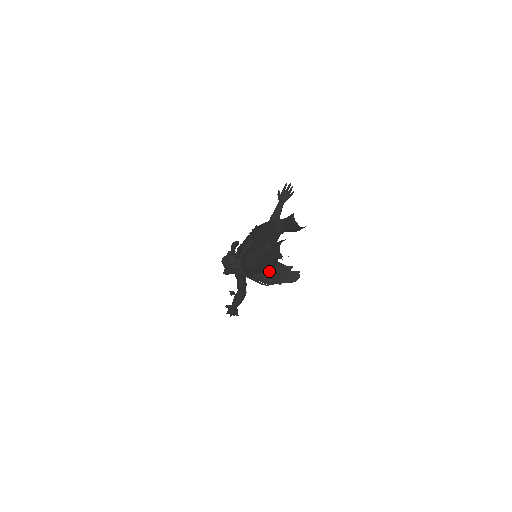
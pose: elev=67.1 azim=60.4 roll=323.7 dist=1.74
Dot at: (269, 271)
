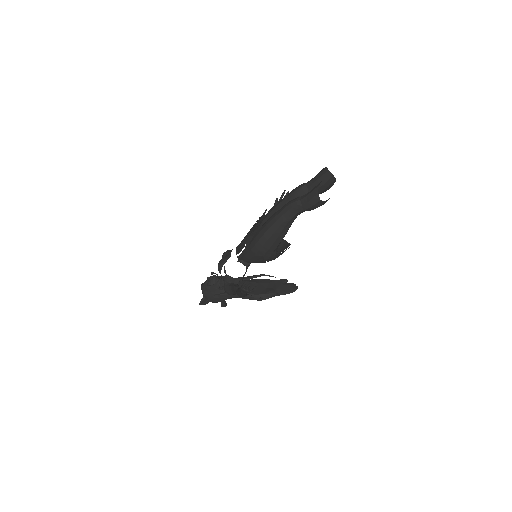
Dot at: (261, 287)
